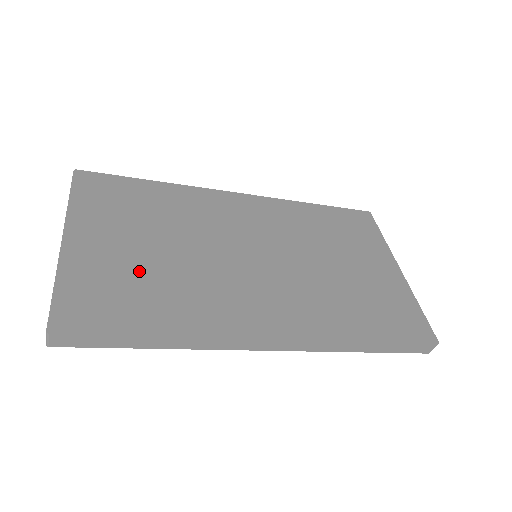
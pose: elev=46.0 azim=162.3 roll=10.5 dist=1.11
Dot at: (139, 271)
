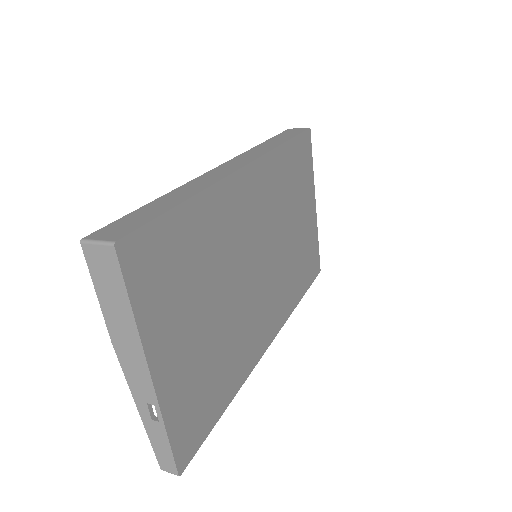
Dot at: (208, 357)
